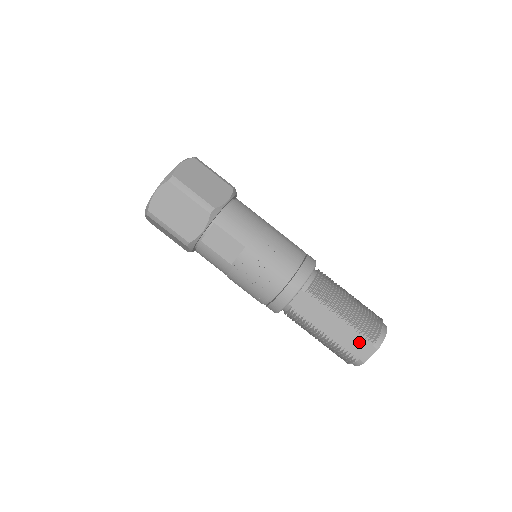
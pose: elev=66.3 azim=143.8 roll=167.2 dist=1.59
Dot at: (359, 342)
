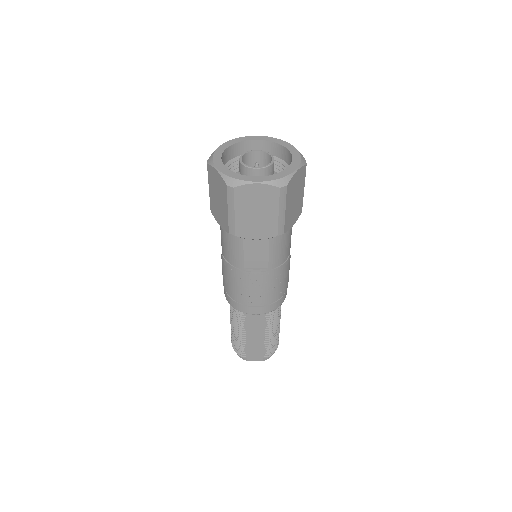
Dot at: (259, 352)
